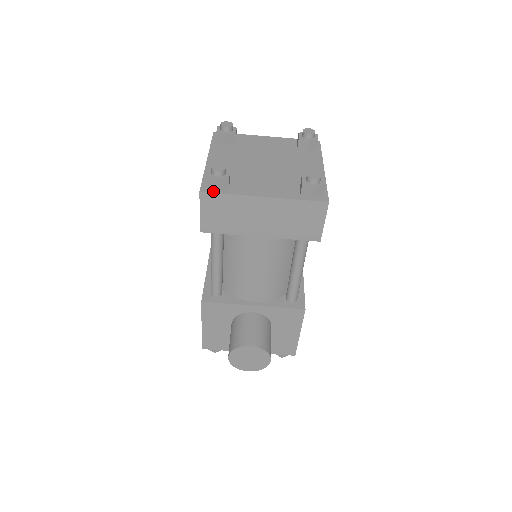
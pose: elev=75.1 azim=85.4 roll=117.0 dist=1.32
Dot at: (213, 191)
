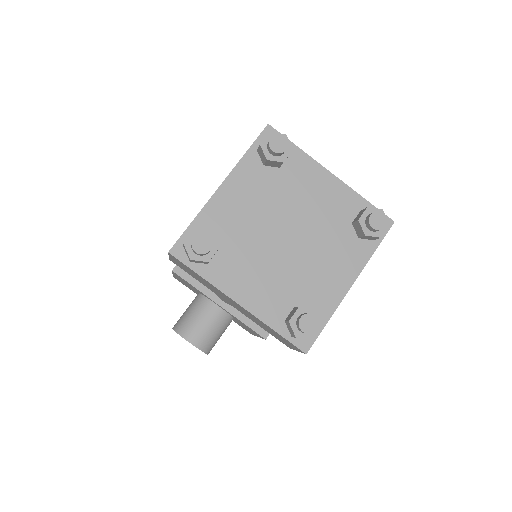
Dot at: (185, 260)
